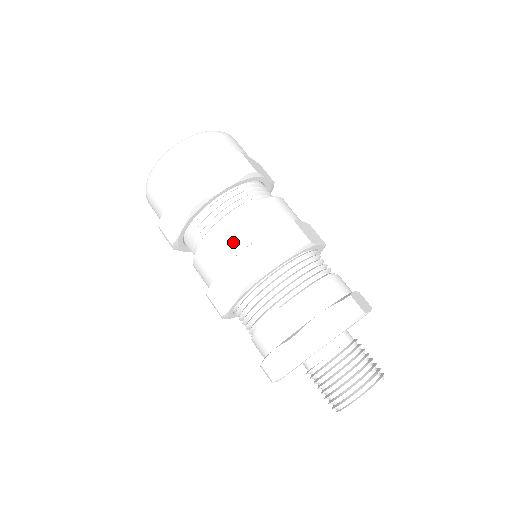
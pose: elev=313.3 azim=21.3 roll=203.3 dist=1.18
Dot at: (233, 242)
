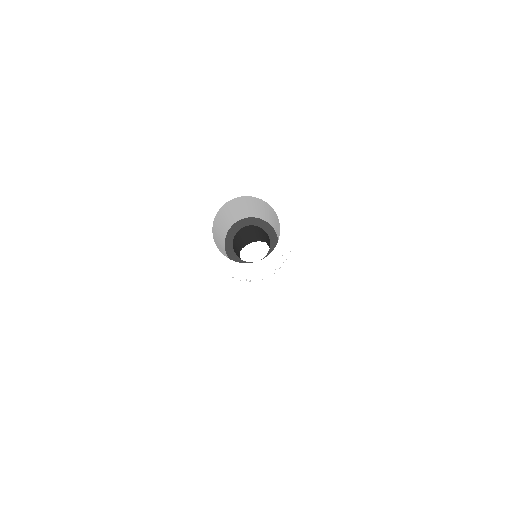
Dot at: occluded
